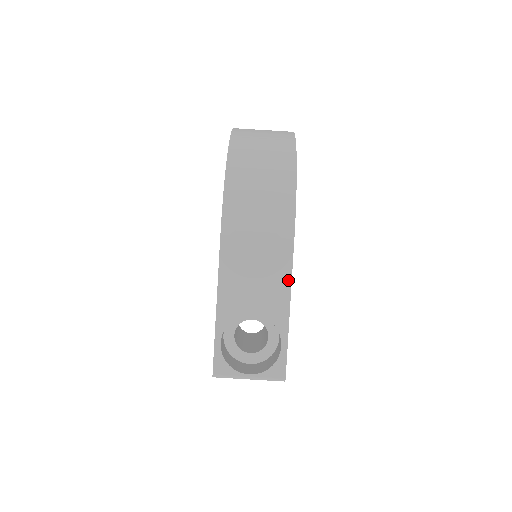
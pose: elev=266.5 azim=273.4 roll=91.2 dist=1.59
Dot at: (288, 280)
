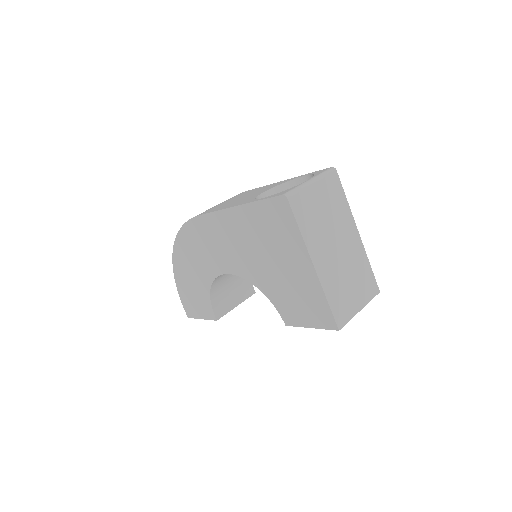
Dot at: occluded
